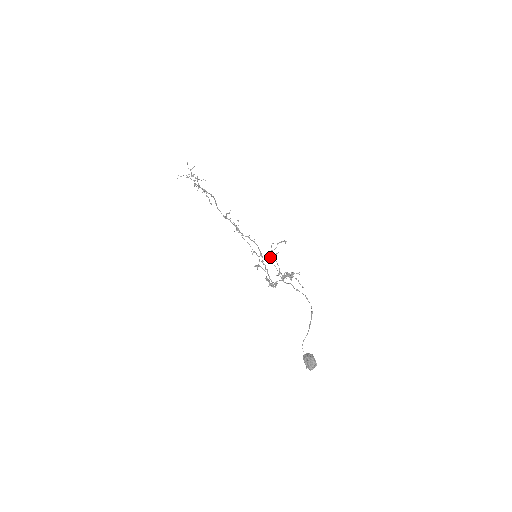
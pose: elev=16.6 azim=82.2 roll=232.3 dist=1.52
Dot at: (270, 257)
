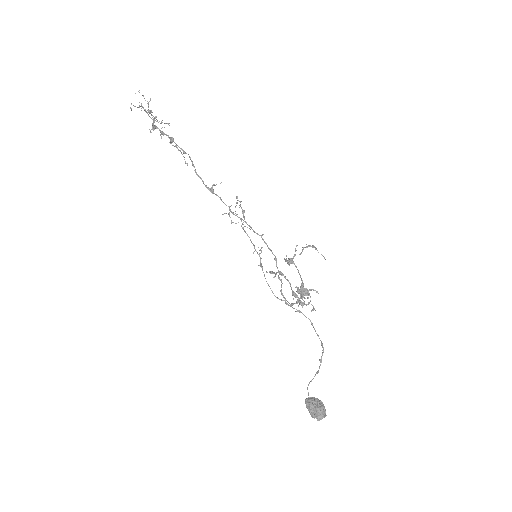
Dot at: (289, 263)
